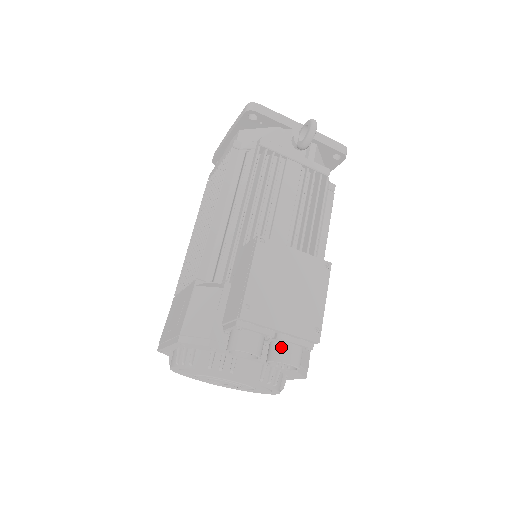
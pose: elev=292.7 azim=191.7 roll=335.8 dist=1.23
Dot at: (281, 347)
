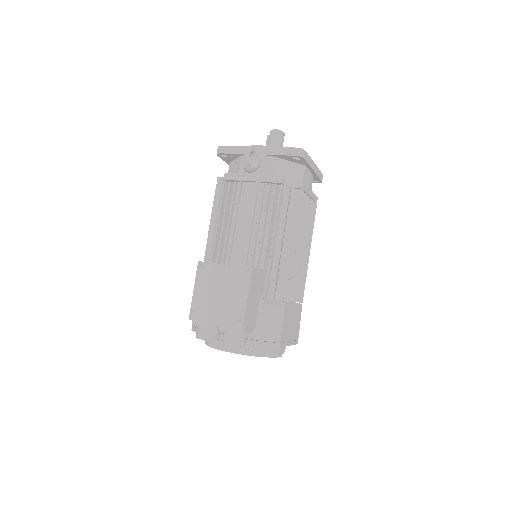
Dot at: (224, 333)
